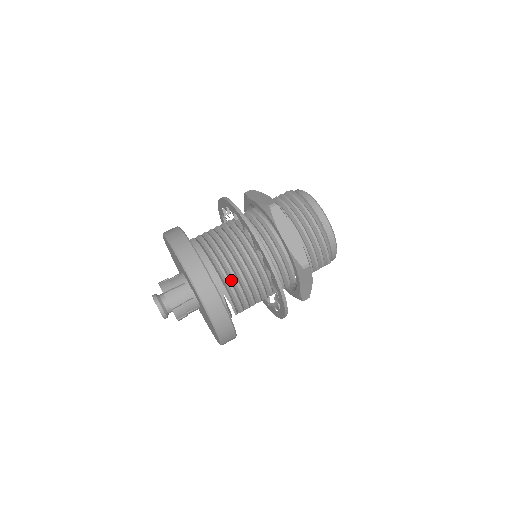
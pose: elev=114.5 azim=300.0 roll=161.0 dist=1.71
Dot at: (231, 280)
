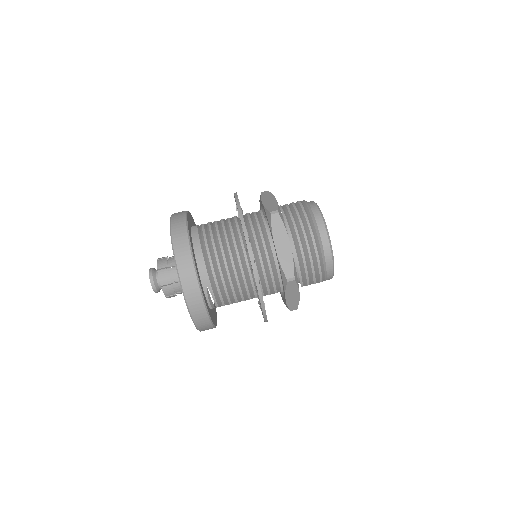
Dot at: (217, 274)
